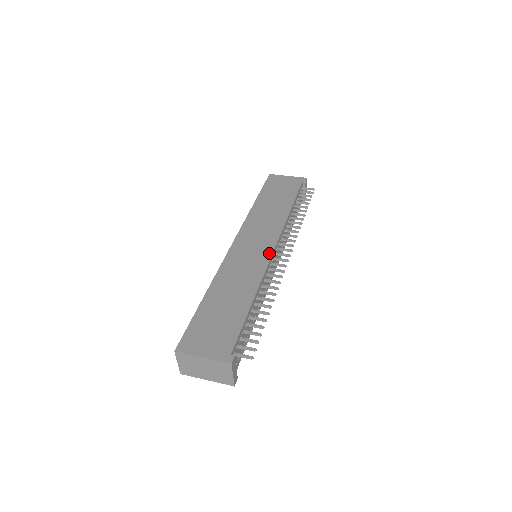
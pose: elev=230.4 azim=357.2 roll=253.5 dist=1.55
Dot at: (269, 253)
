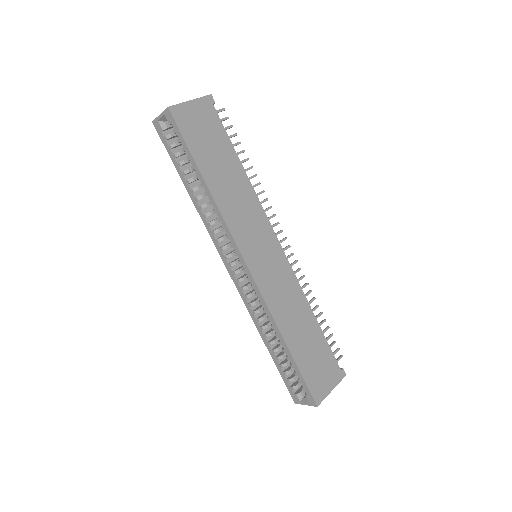
Dot at: (282, 254)
